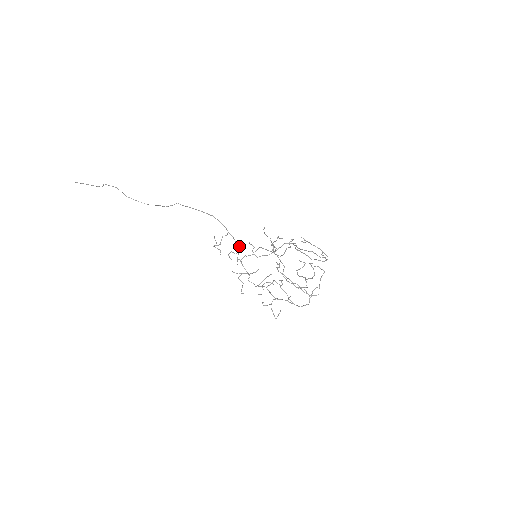
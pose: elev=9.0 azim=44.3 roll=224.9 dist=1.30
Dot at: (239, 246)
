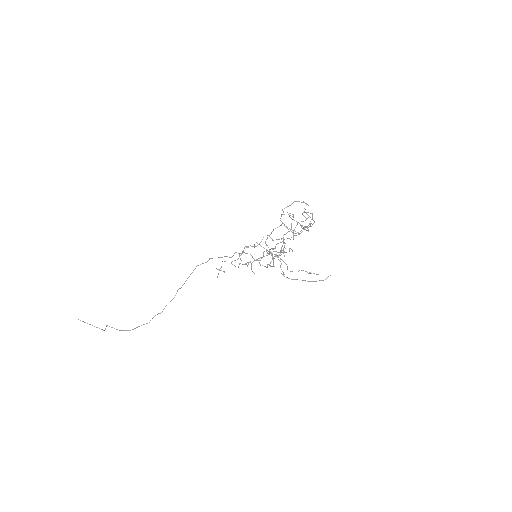
Dot at: (238, 253)
